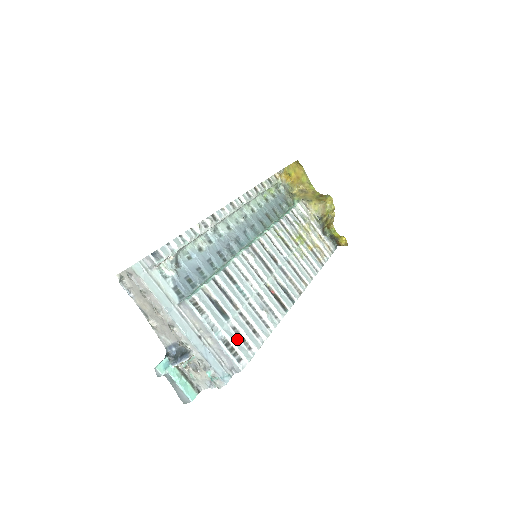
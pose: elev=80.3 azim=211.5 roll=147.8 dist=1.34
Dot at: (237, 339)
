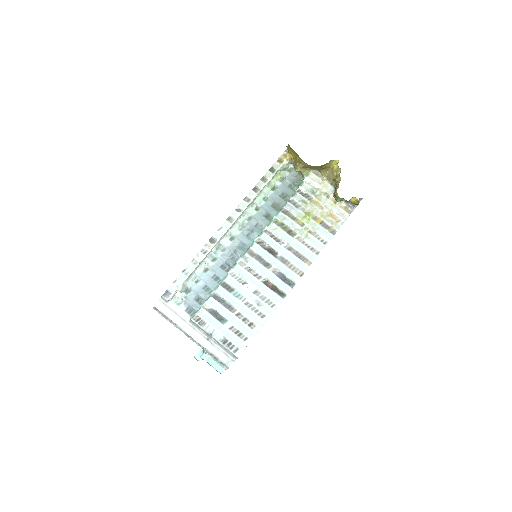
Dot at: (234, 336)
